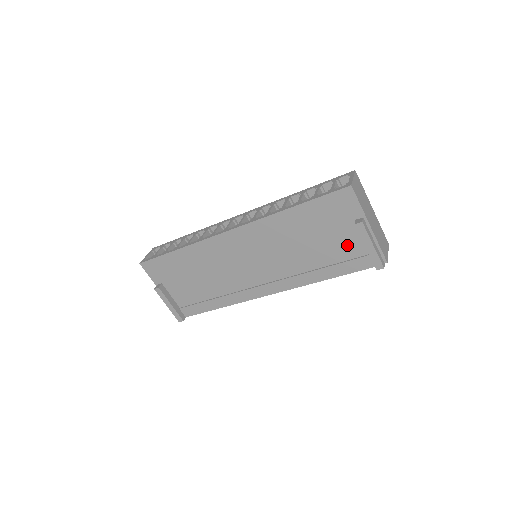
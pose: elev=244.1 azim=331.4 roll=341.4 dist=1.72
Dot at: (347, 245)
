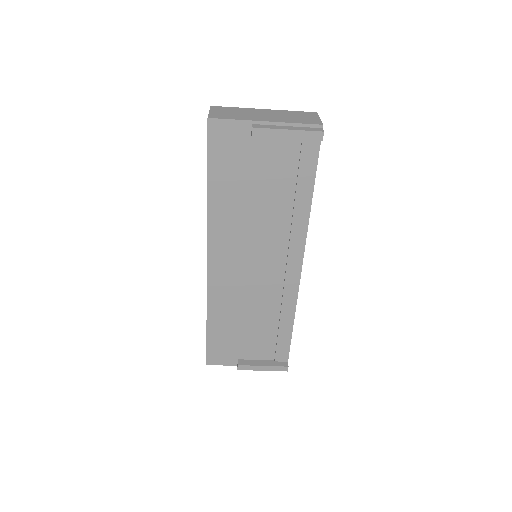
Dot at: (279, 158)
